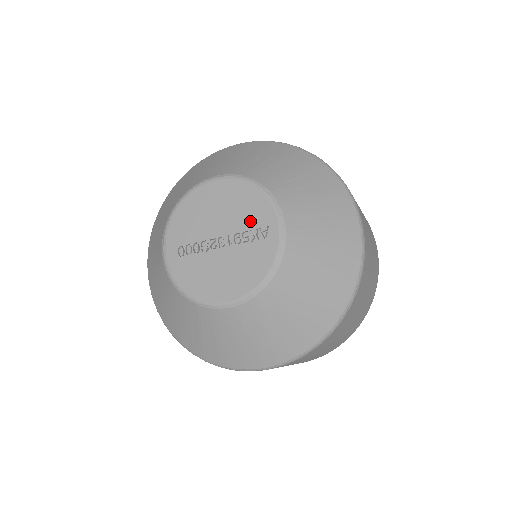
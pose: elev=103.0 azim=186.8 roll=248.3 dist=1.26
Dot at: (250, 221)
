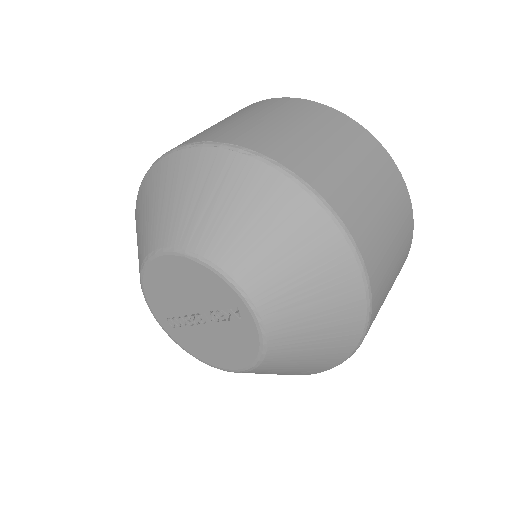
Dot at: (217, 301)
